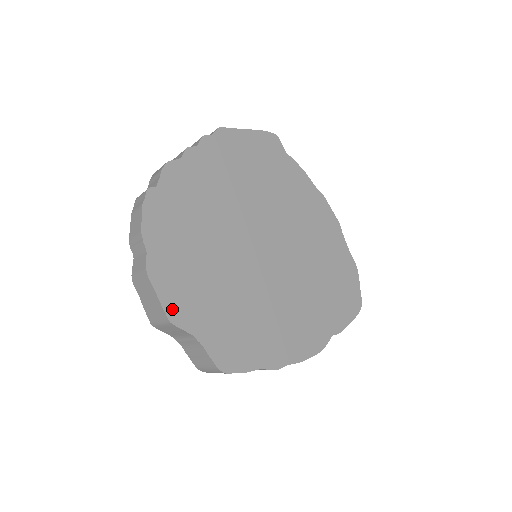
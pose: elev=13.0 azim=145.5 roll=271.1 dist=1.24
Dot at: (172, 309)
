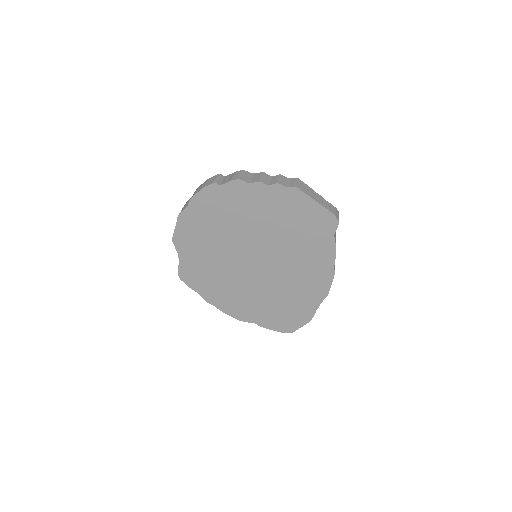
Dot at: (178, 237)
